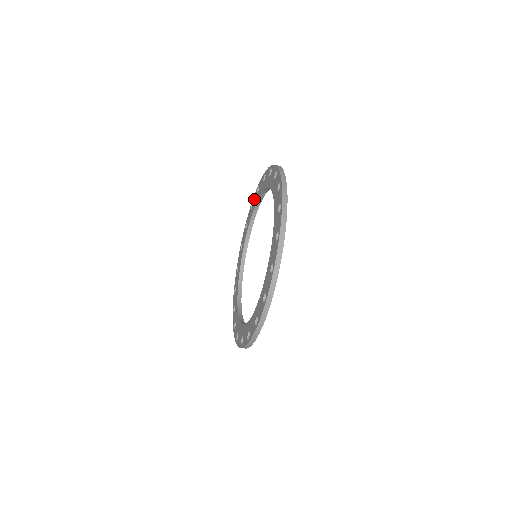
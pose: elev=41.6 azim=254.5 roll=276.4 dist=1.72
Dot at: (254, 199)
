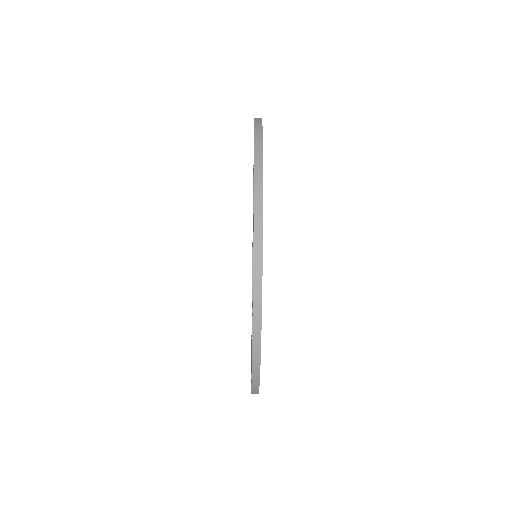
Dot at: occluded
